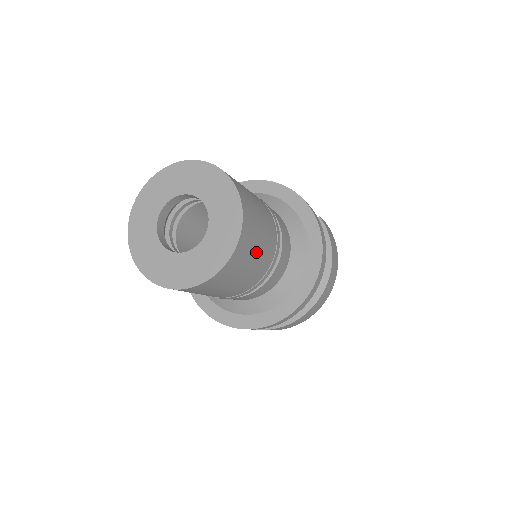
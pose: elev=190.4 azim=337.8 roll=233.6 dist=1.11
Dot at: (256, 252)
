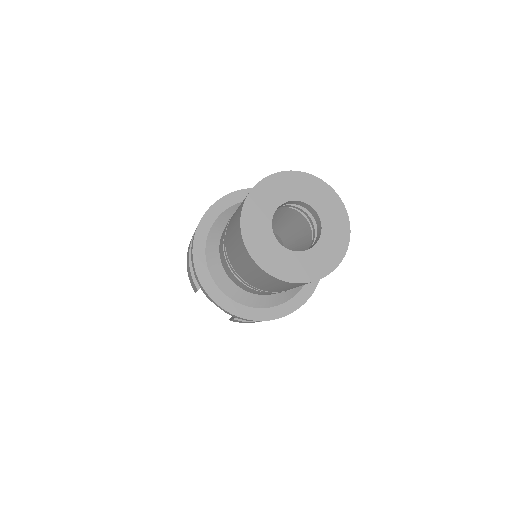
Dot at: occluded
